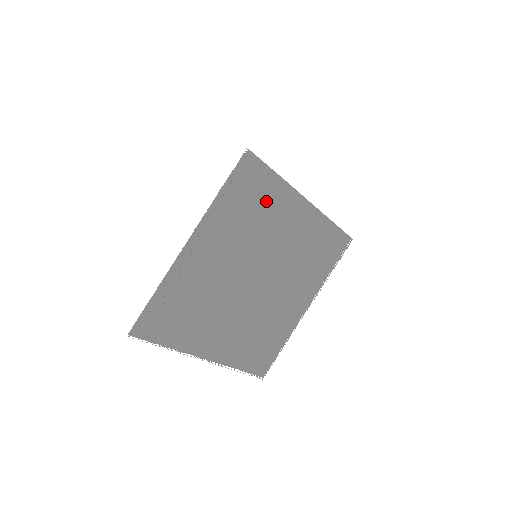
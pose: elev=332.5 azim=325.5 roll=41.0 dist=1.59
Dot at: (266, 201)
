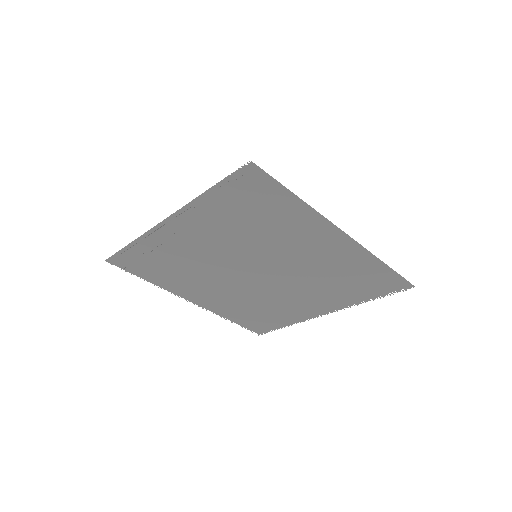
Dot at: (276, 216)
